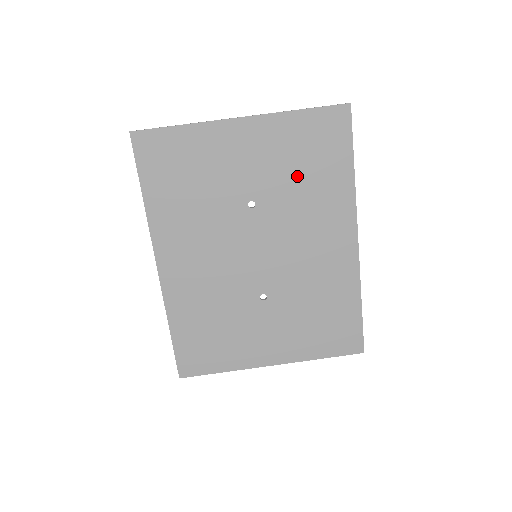
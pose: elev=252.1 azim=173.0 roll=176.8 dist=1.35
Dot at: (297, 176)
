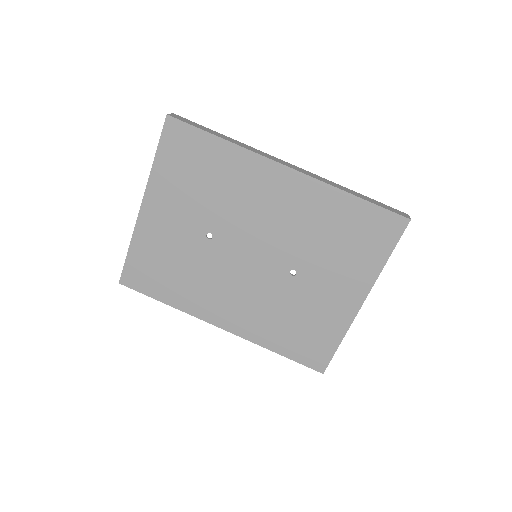
Dot at: (204, 189)
